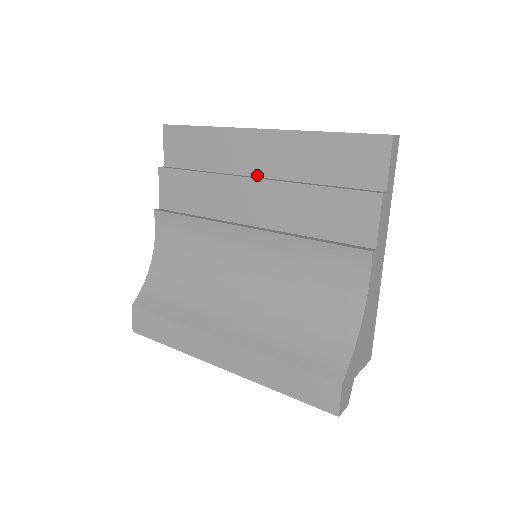
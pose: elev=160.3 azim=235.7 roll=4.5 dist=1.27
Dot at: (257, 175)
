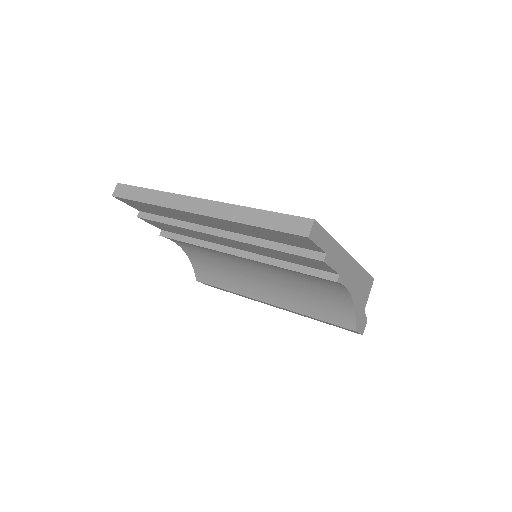
Dot at: (218, 229)
